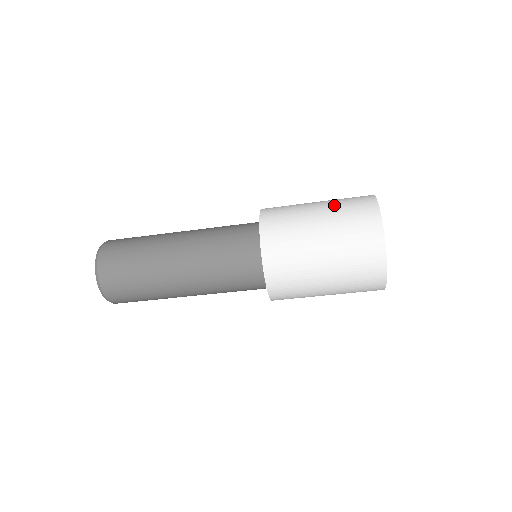
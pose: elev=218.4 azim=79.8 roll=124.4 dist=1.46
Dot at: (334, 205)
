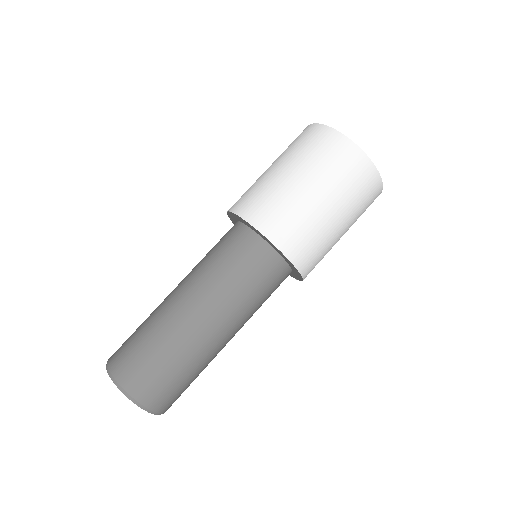
Dot at: occluded
